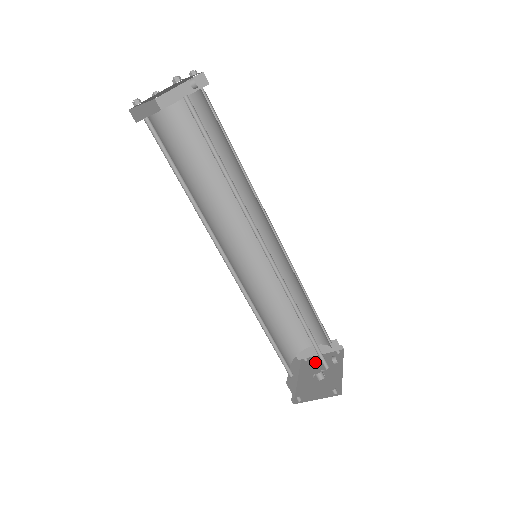
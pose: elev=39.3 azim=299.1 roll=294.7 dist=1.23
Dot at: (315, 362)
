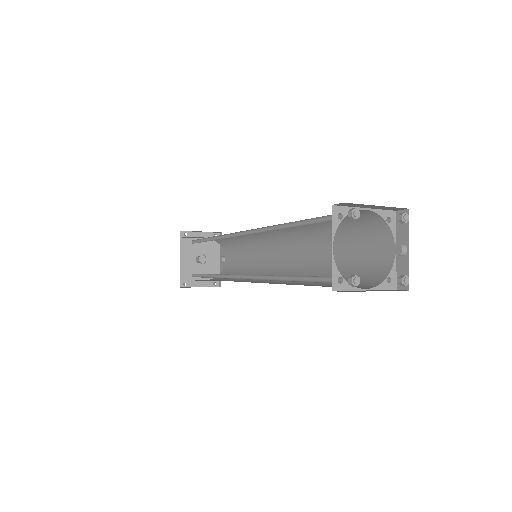
Dot at: occluded
